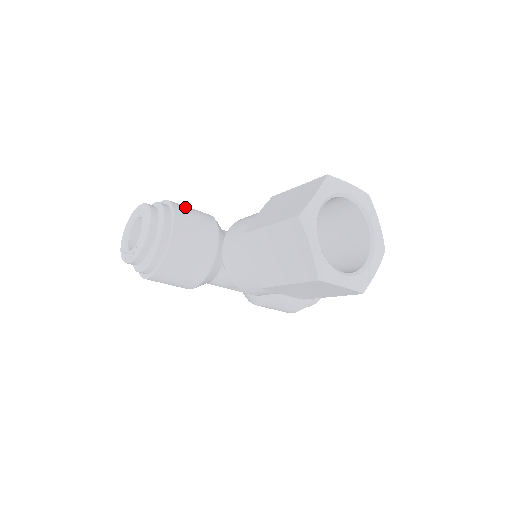
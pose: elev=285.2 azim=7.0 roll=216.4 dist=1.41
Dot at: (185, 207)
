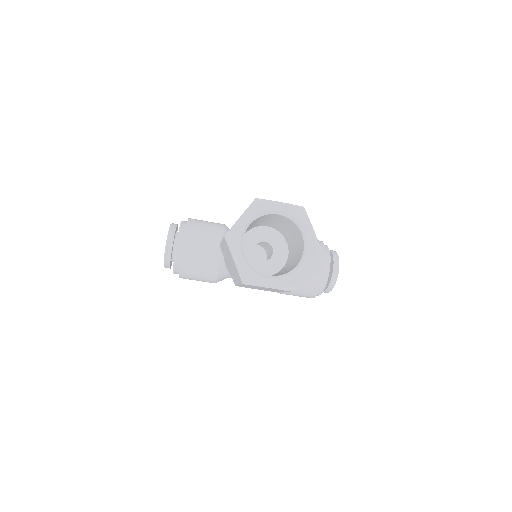
Dot at: (199, 223)
